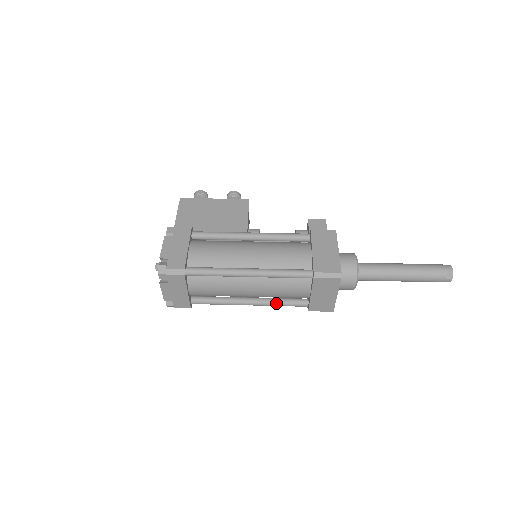
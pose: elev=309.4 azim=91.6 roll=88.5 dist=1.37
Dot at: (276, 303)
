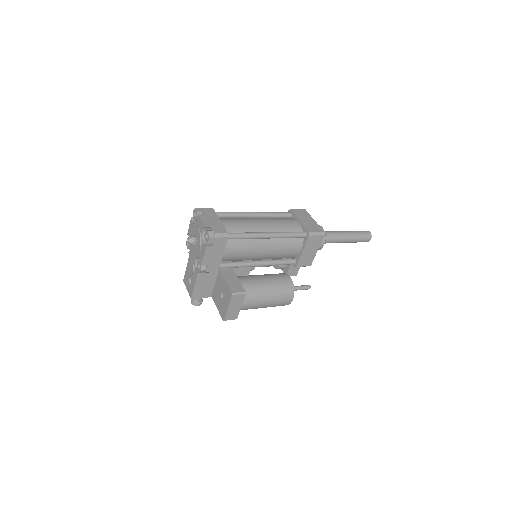
Dot at: (285, 232)
